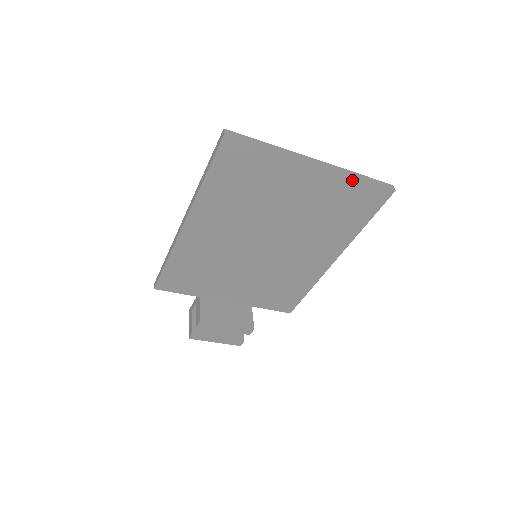
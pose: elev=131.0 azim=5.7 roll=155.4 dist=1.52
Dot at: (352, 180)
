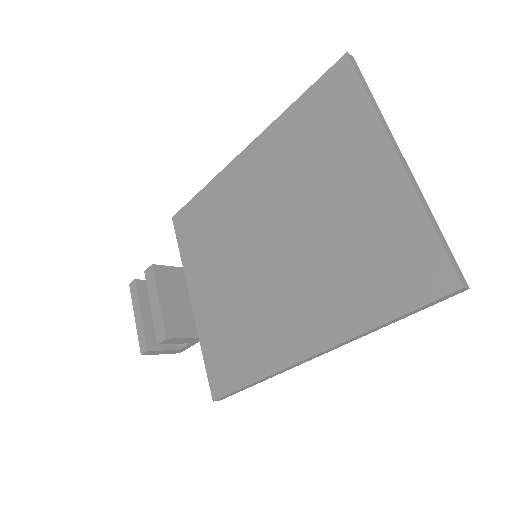
Dot at: (420, 214)
